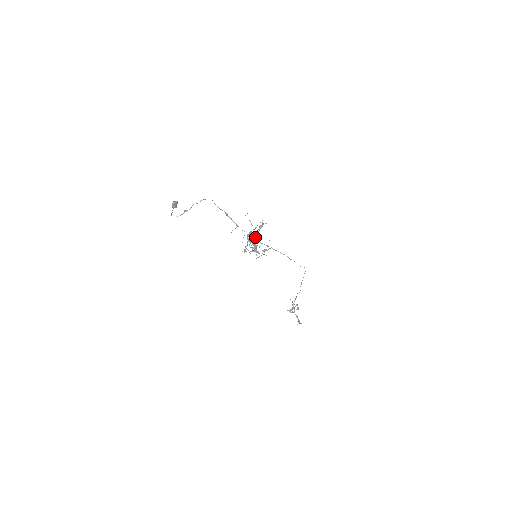
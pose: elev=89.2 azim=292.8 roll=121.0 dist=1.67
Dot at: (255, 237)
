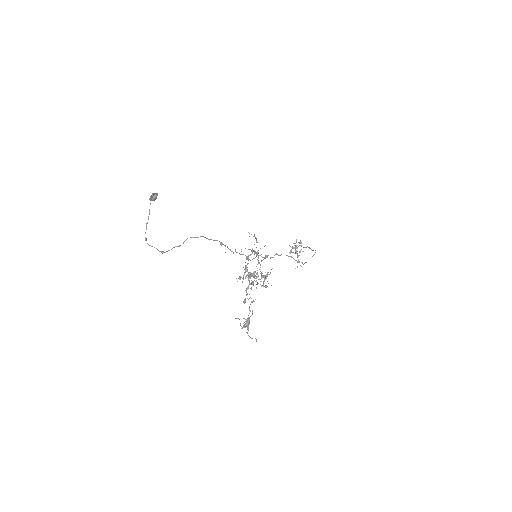
Dot at: occluded
